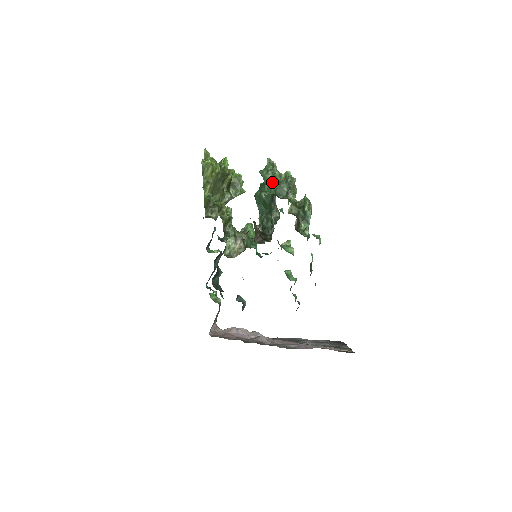
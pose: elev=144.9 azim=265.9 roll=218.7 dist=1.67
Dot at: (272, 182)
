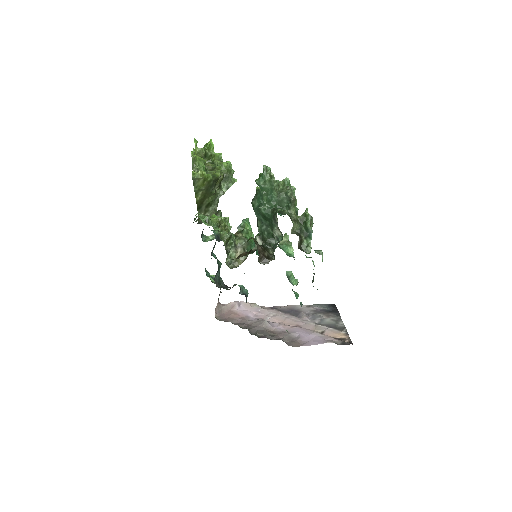
Dot at: (271, 194)
